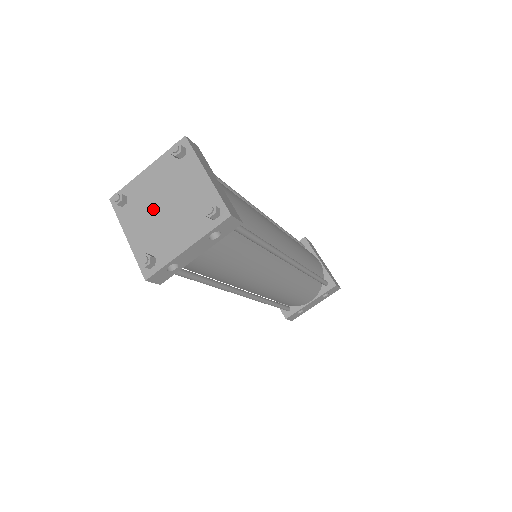
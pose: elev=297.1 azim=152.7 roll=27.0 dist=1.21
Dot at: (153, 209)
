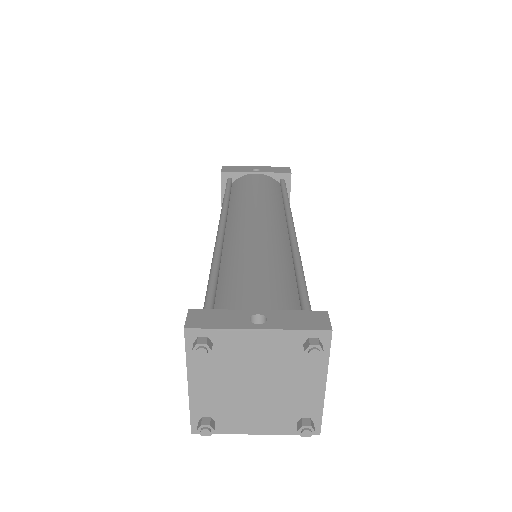
Dot at: (240, 379)
